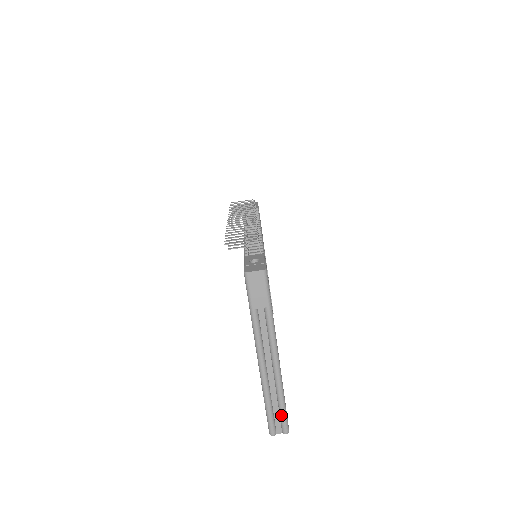
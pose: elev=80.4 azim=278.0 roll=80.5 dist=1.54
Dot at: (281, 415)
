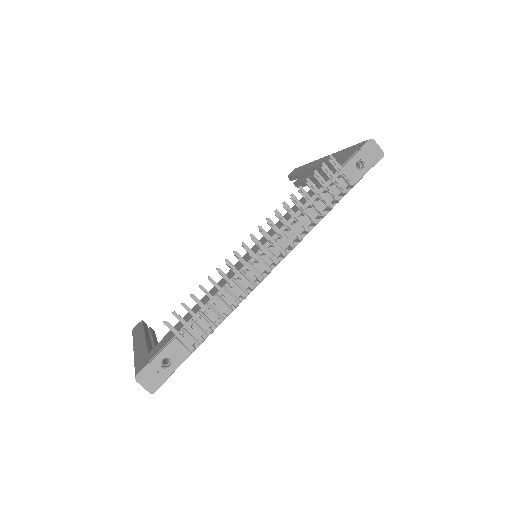
Dot at: occluded
